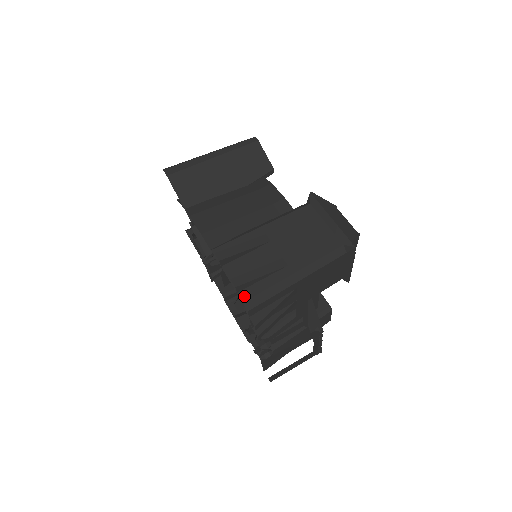
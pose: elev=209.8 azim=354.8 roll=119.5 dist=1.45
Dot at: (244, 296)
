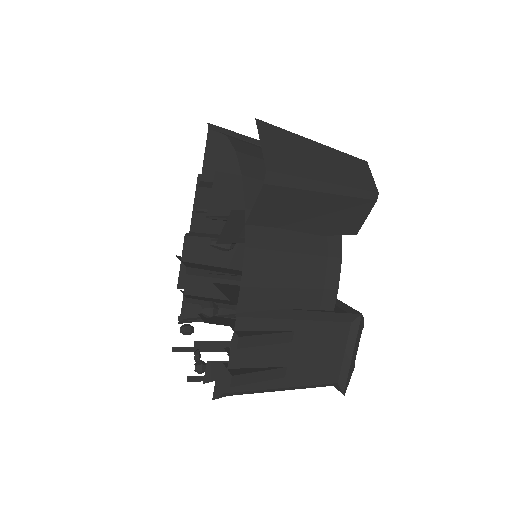
Dot at: (229, 387)
